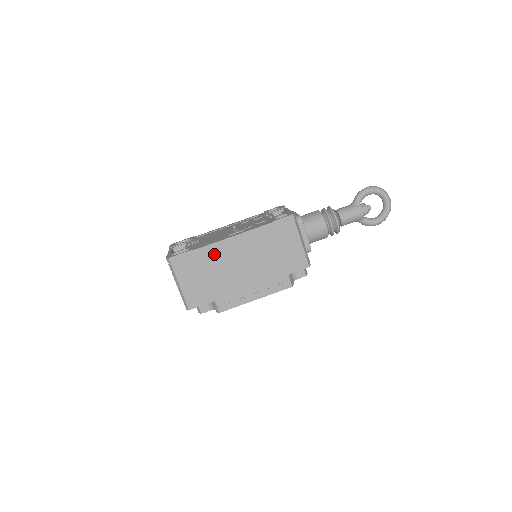
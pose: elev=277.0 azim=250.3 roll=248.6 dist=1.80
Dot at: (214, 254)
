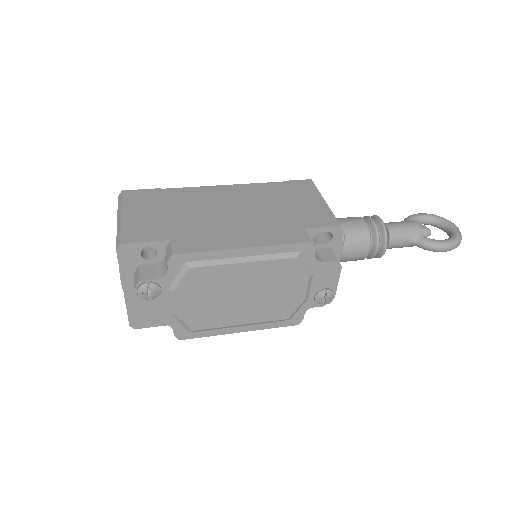
Dot at: (190, 196)
